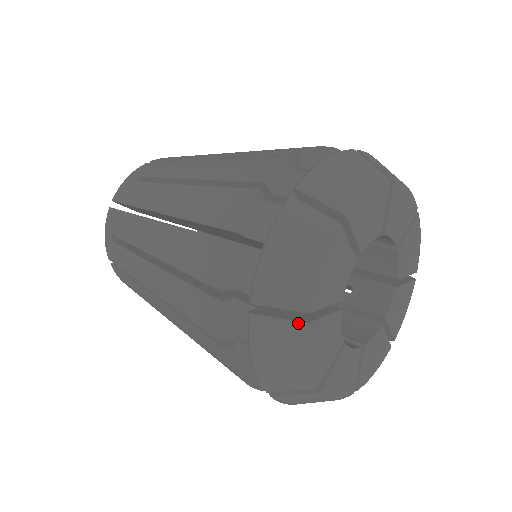
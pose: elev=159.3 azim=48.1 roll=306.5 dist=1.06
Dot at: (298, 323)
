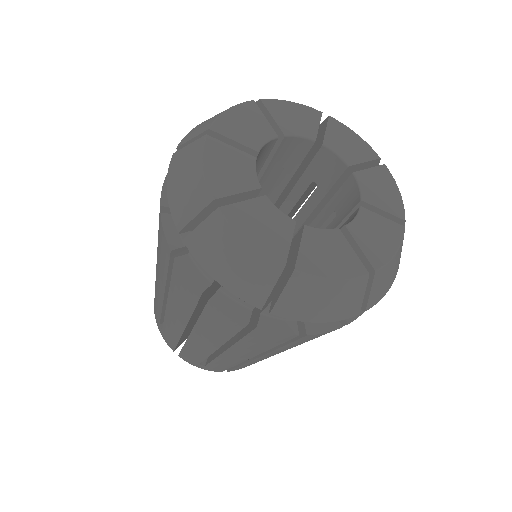
Dot at: (213, 214)
